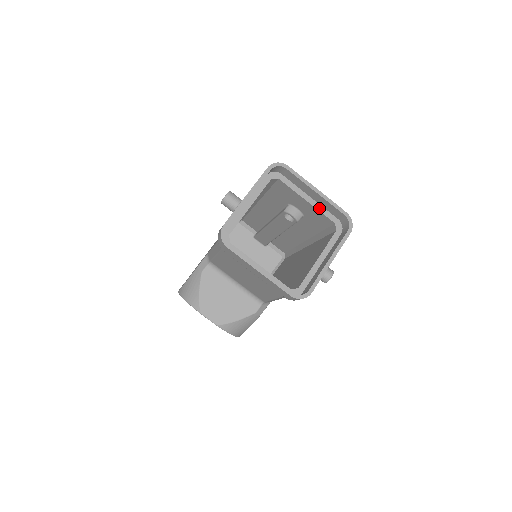
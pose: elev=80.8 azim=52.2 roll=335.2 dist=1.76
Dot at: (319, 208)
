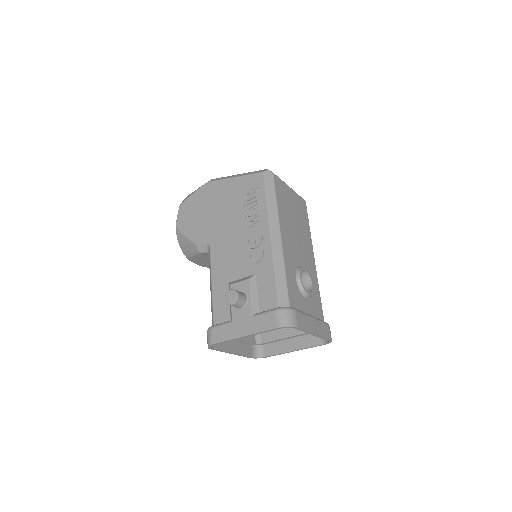
Dot at: occluded
